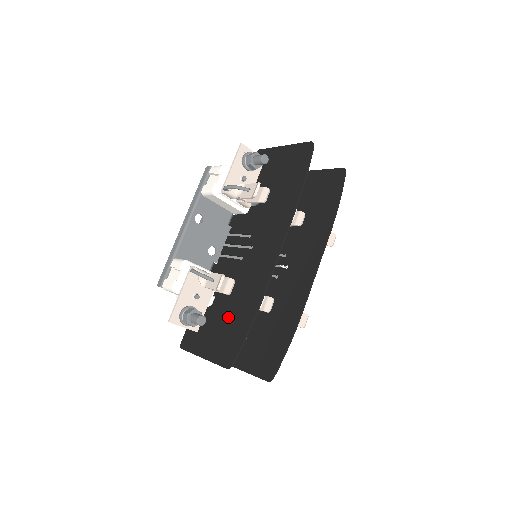
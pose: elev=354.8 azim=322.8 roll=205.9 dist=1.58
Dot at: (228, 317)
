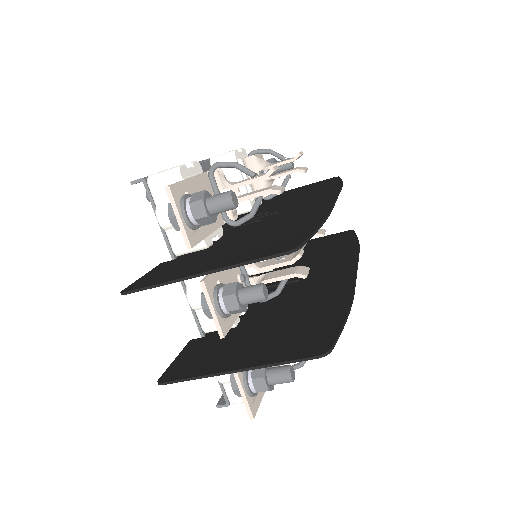
Dot at: (258, 238)
